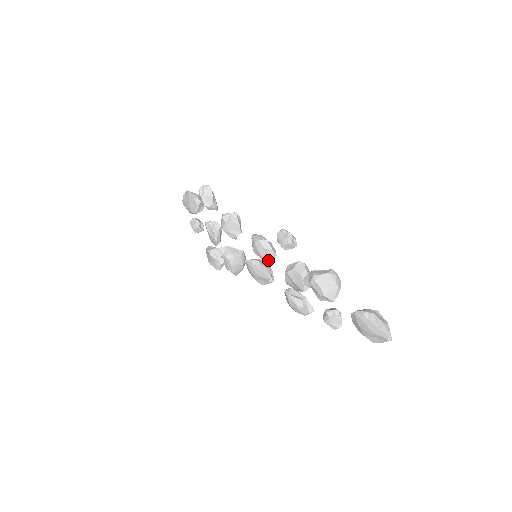
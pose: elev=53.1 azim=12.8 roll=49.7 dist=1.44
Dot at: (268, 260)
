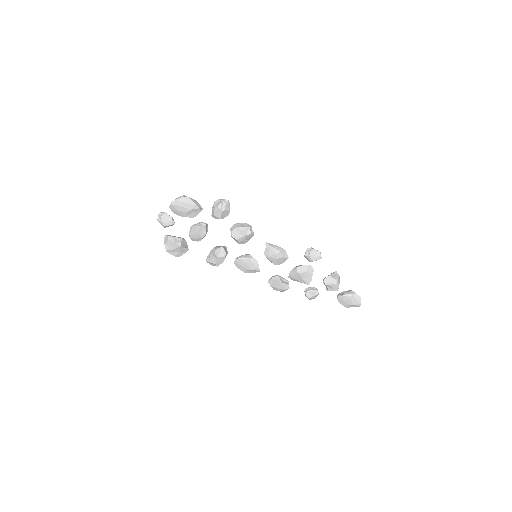
Dot at: (280, 263)
